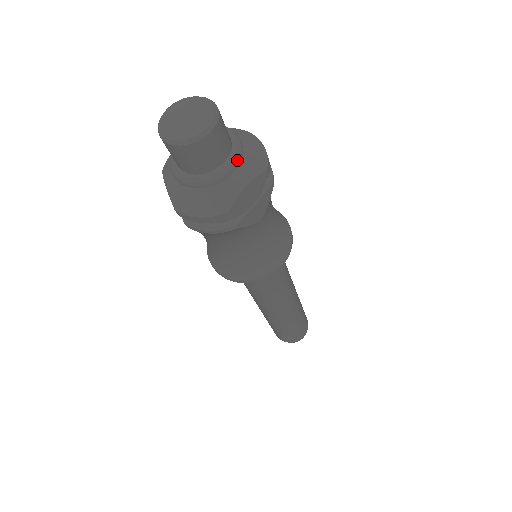
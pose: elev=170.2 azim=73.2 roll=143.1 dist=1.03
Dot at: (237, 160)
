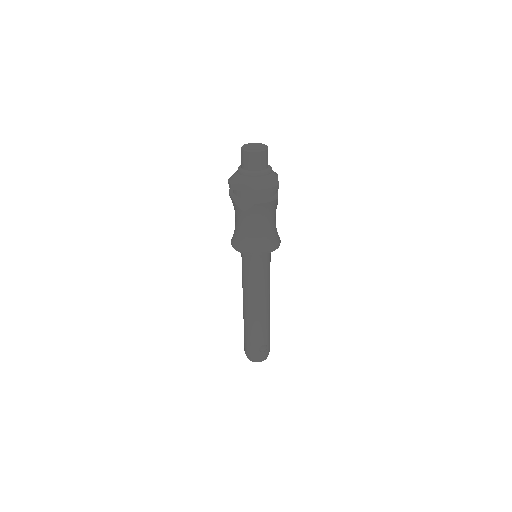
Dot at: (271, 167)
